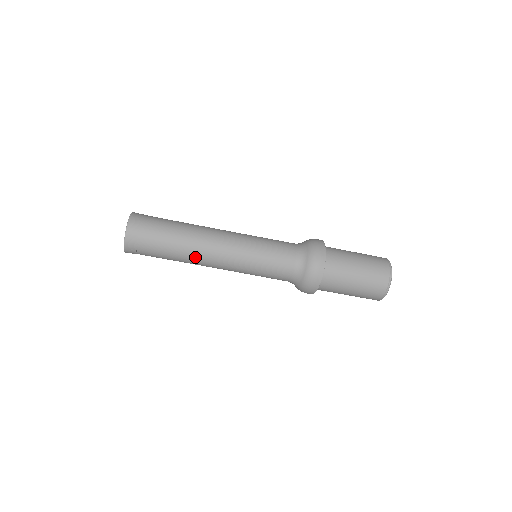
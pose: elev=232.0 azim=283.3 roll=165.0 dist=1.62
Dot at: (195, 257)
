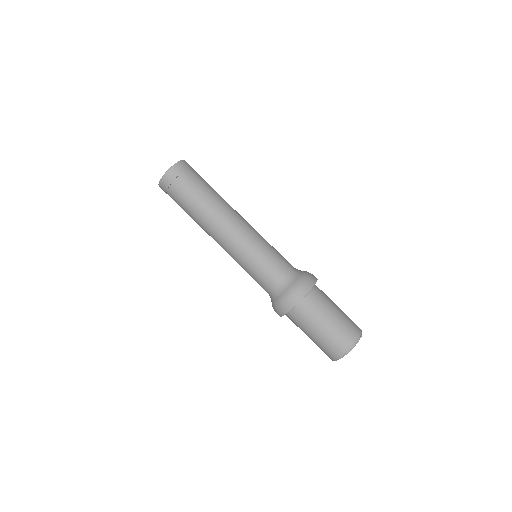
Dot at: (205, 227)
